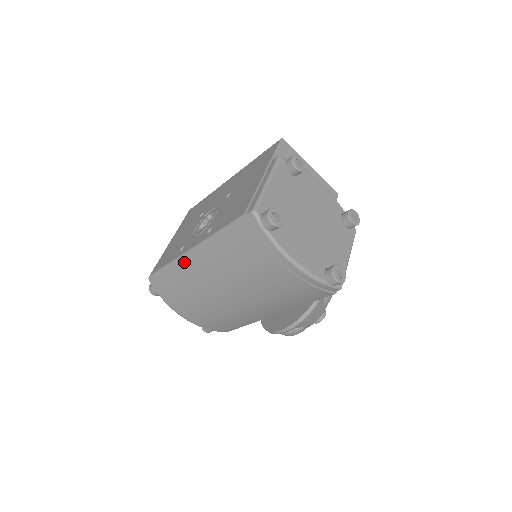
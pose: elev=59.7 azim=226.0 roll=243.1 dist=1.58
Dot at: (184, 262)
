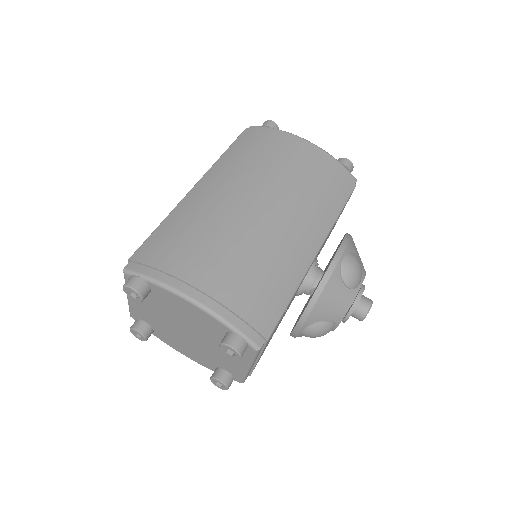
Dot at: (189, 200)
